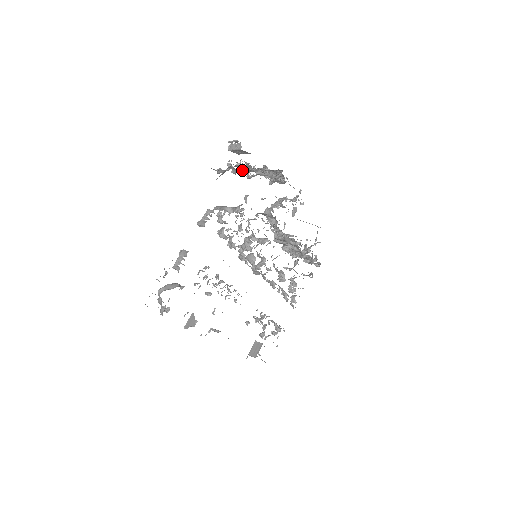
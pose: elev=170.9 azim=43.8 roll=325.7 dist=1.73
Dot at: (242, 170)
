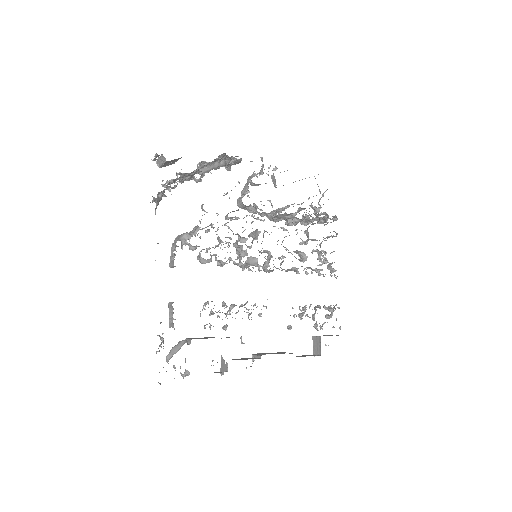
Dot at: occluded
